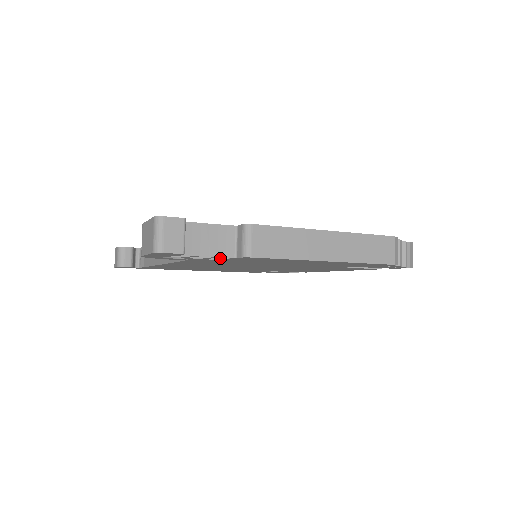
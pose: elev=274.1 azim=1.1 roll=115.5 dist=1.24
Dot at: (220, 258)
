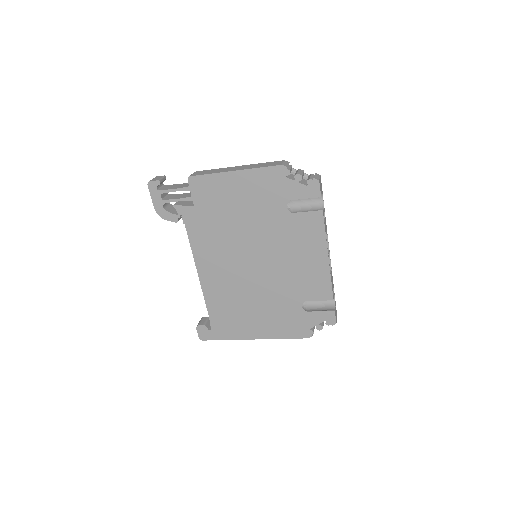
Dot at: (187, 197)
